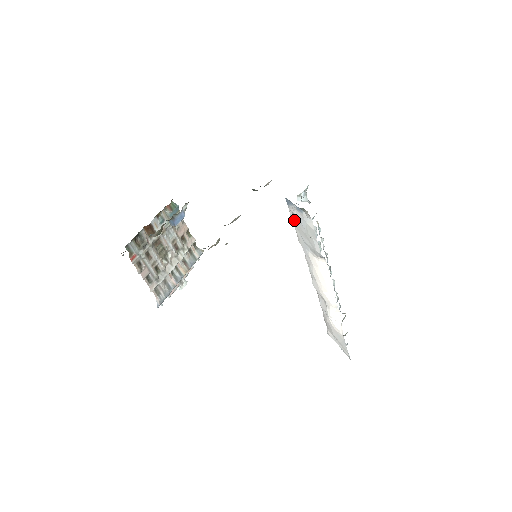
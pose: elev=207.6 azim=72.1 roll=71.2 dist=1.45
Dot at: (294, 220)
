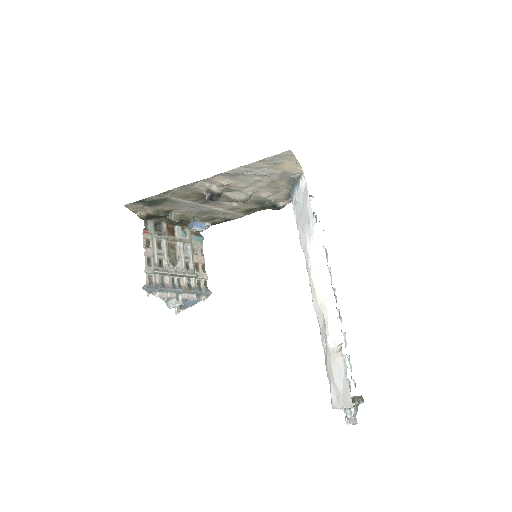
Dot at: (296, 214)
